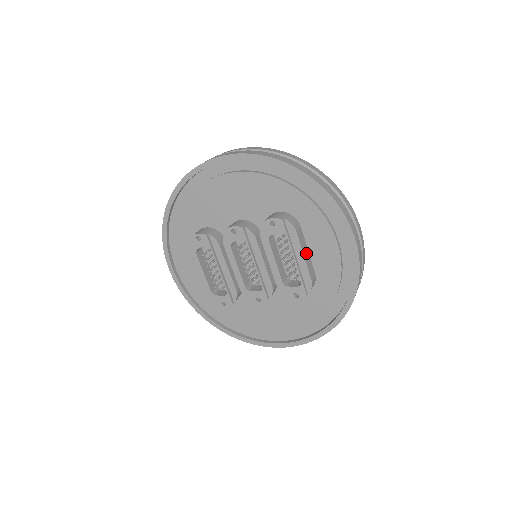
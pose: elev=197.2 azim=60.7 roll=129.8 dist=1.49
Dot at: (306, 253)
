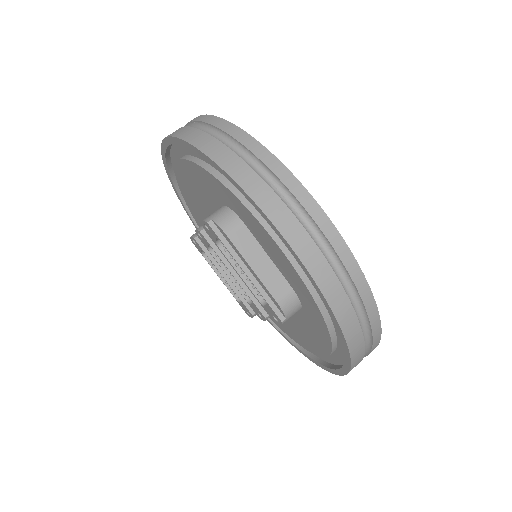
Dot at: (261, 262)
